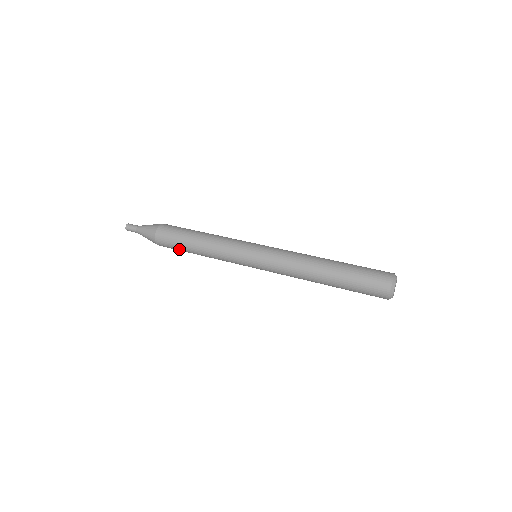
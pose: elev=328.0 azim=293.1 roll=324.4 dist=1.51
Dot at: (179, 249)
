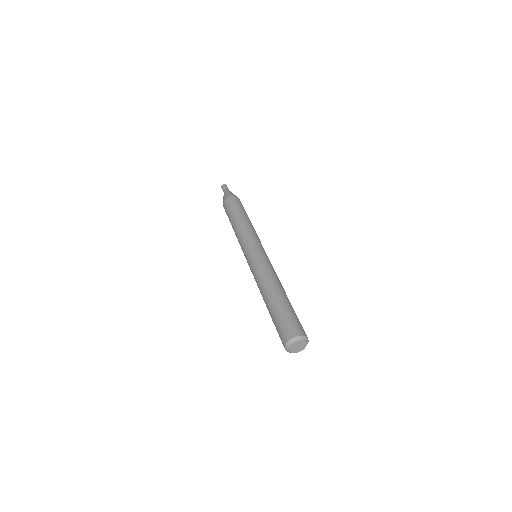
Dot at: occluded
